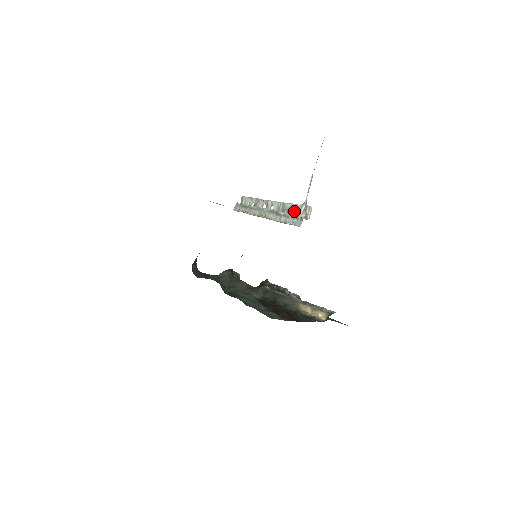
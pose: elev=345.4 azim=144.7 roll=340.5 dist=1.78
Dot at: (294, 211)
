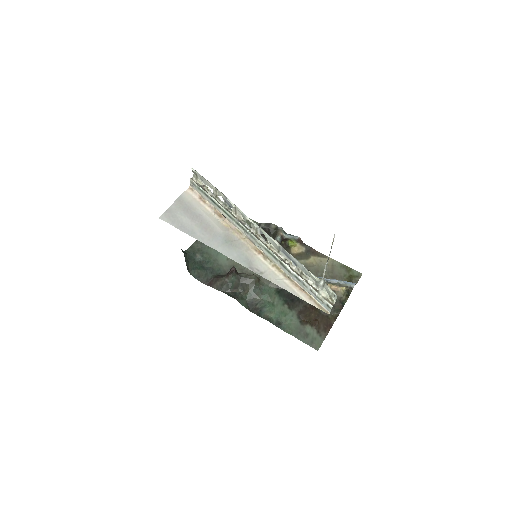
Dot at: (307, 274)
